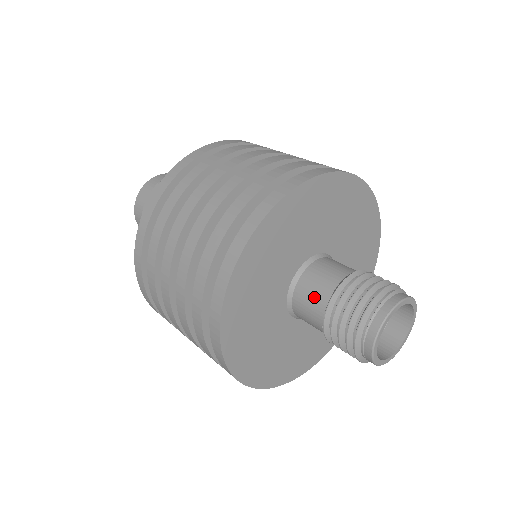
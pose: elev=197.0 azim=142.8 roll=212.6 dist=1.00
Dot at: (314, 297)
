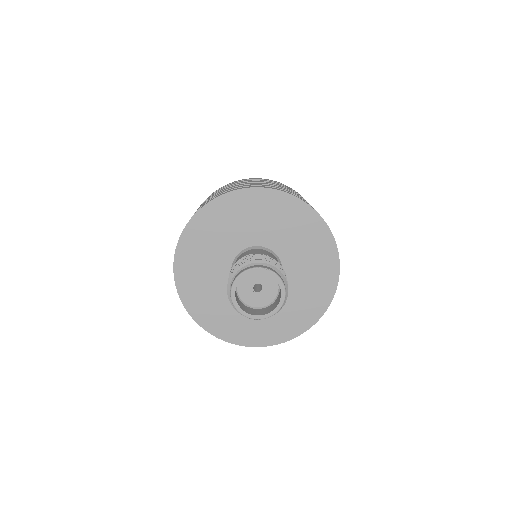
Dot at: occluded
